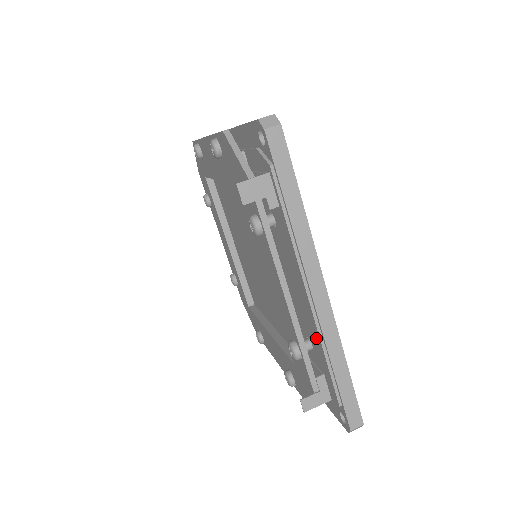
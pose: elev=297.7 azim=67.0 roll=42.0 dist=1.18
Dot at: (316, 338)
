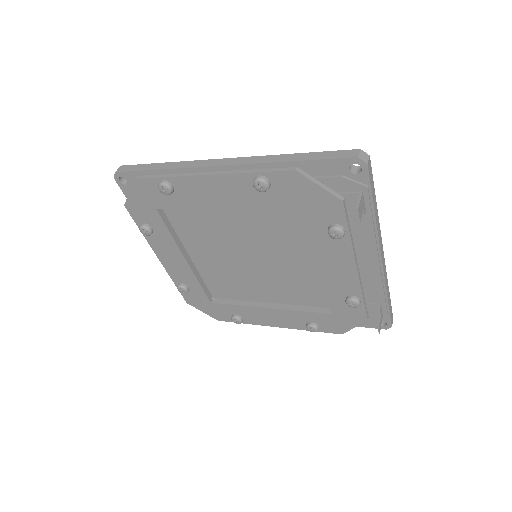
Dot at: (375, 285)
